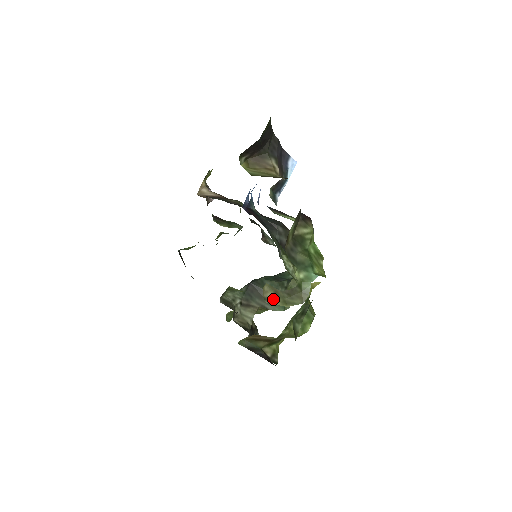
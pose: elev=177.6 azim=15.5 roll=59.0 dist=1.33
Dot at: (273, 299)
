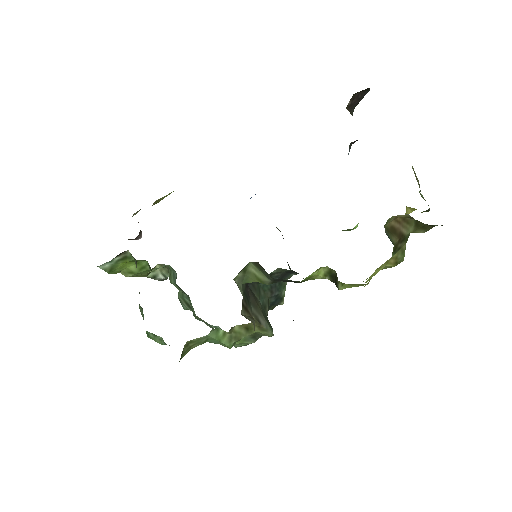
Dot at: occluded
